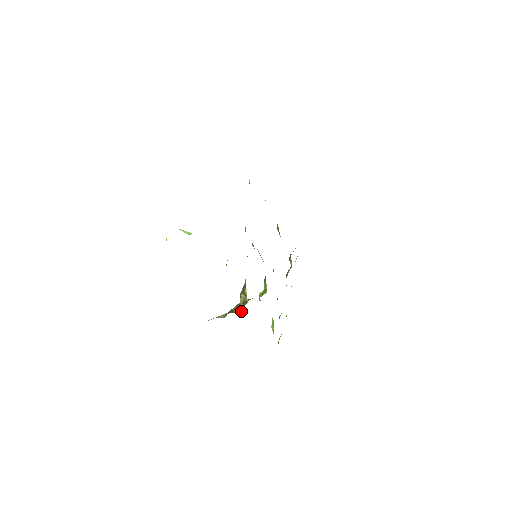
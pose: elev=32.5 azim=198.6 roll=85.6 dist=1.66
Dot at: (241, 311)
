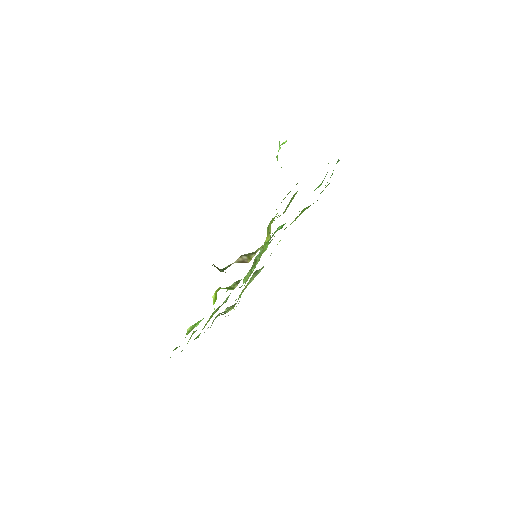
Dot at: (221, 270)
